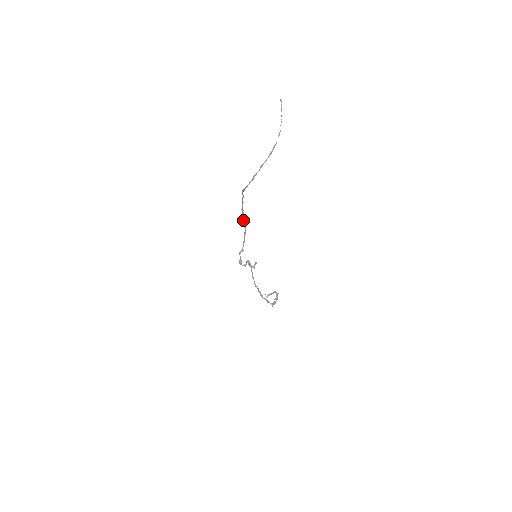
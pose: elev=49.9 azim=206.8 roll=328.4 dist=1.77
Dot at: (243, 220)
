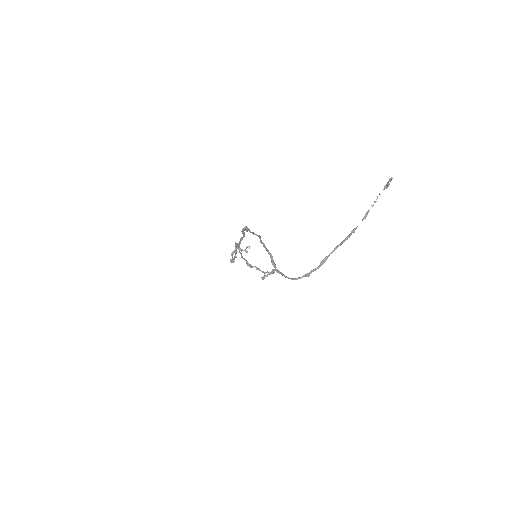
Dot at: (243, 231)
